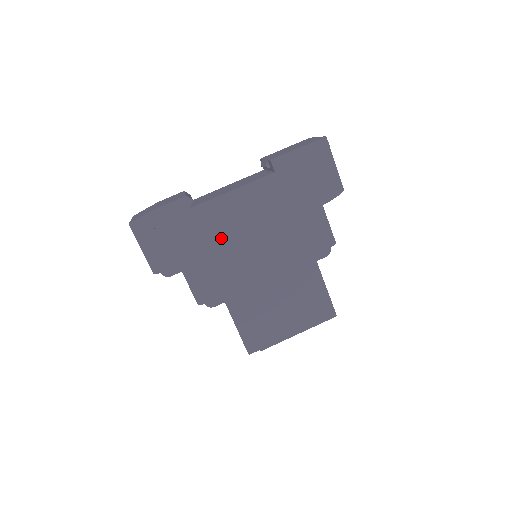
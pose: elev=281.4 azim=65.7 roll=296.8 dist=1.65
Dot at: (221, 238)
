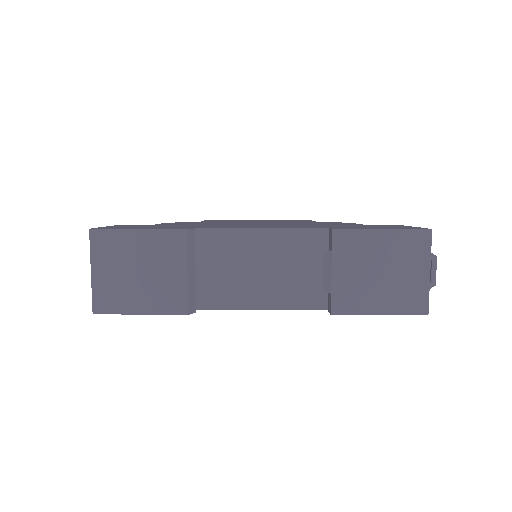
Dot at: occluded
